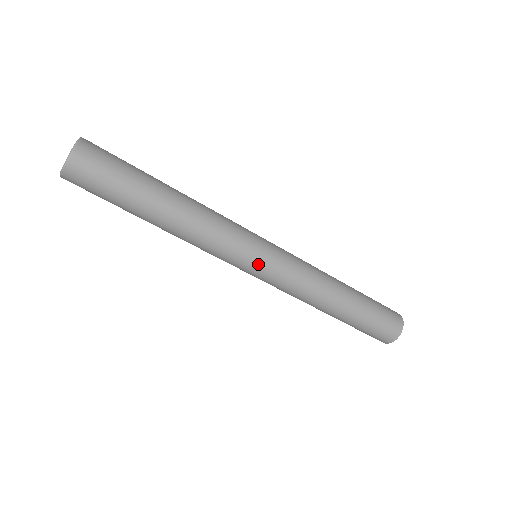
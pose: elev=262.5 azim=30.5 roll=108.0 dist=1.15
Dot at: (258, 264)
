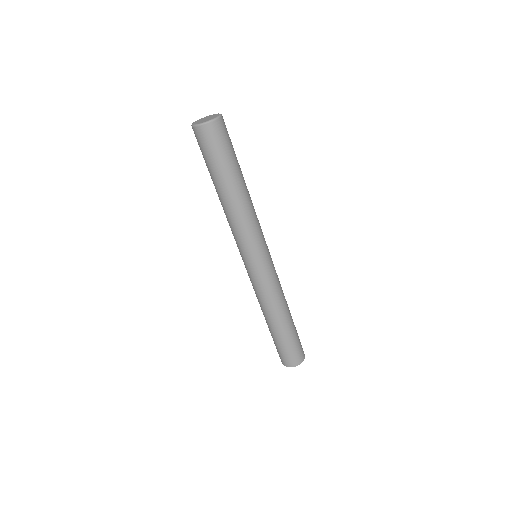
Dot at: (250, 263)
